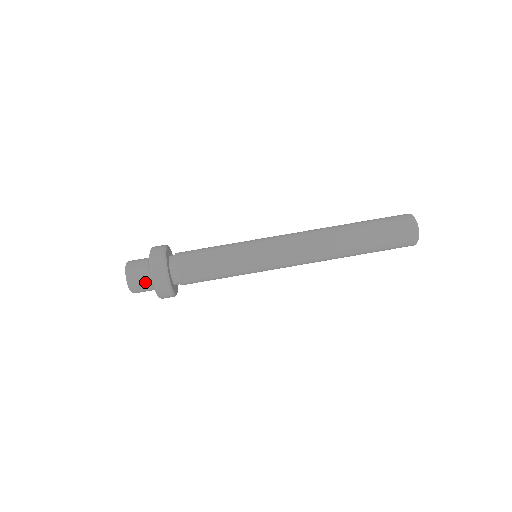
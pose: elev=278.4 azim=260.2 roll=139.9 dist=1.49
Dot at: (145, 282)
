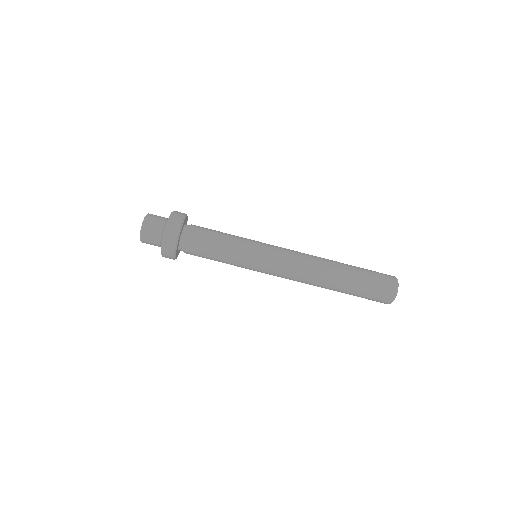
Dot at: (155, 241)
